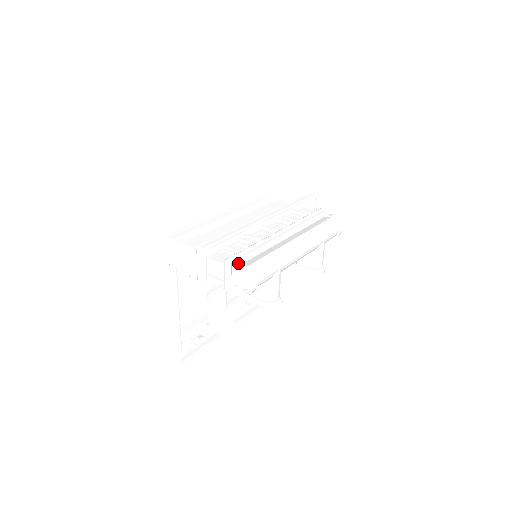
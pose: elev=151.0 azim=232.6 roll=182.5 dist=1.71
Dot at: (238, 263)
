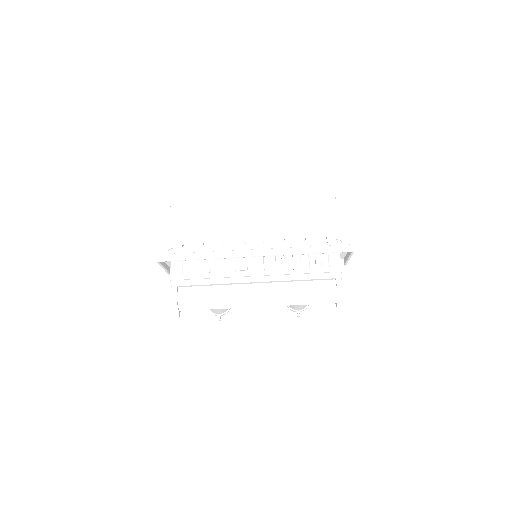
Dot at: (176, 287)
